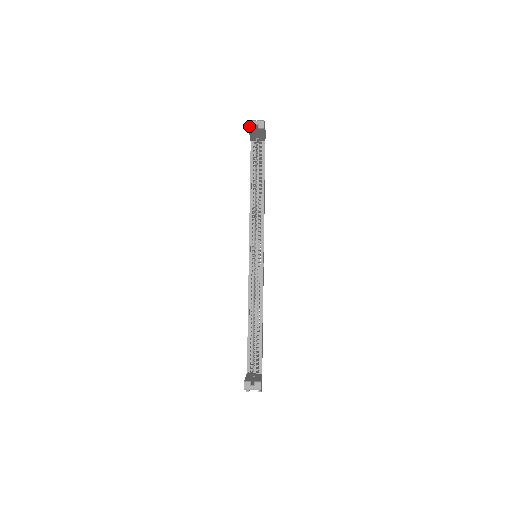
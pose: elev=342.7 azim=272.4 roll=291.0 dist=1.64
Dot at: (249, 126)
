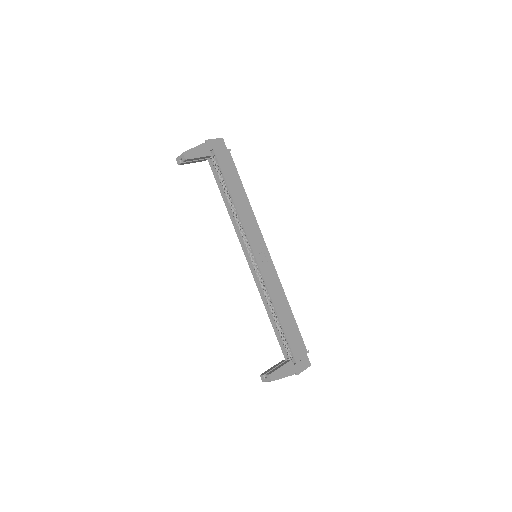
Dot at: (178, 163)
